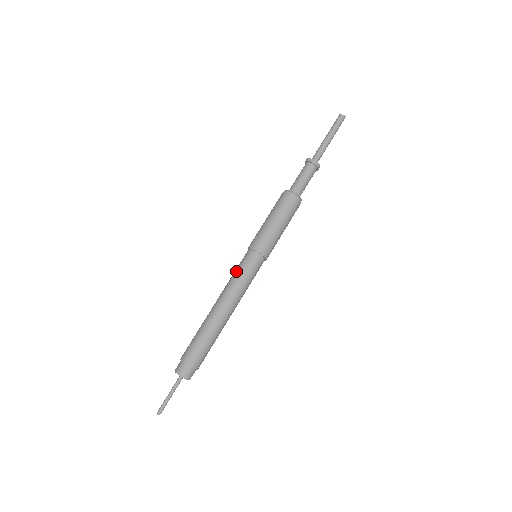
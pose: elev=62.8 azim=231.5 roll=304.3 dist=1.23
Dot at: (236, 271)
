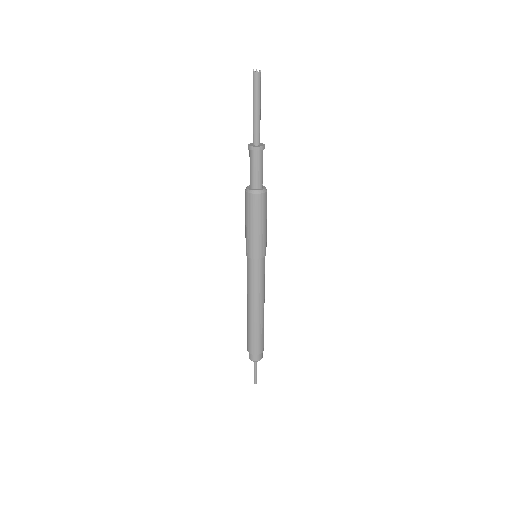
Dot at: (247, 277)
